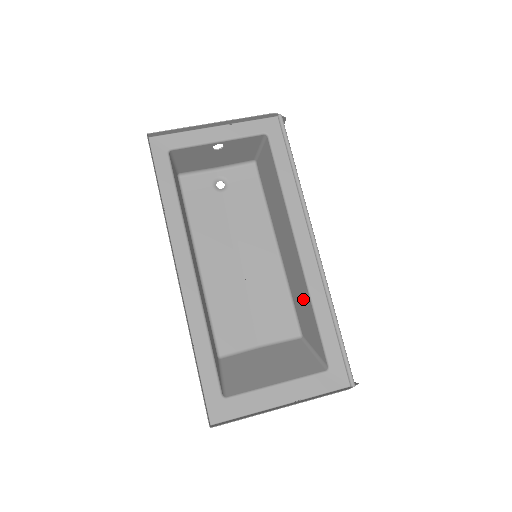
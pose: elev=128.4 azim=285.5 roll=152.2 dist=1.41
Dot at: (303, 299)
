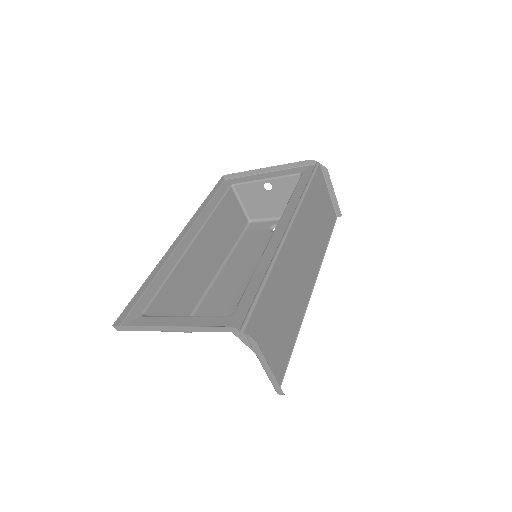
Dot at: occluded
